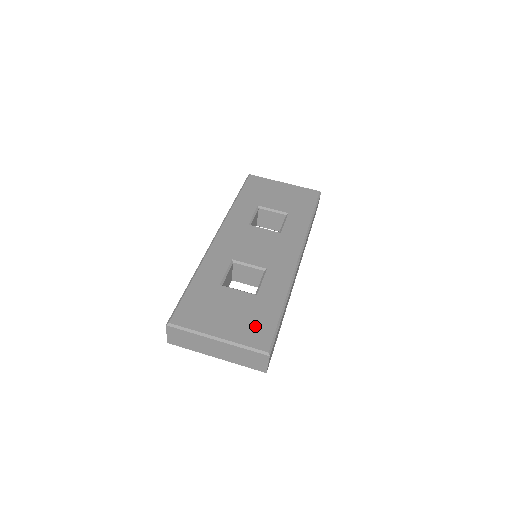
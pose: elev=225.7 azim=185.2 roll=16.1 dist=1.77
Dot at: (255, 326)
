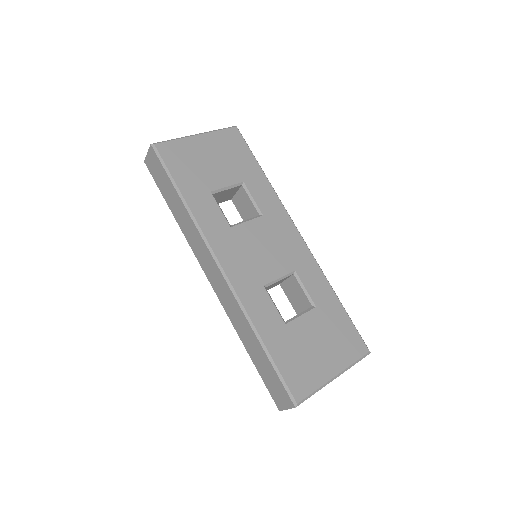
Dot at: (343, 338)
